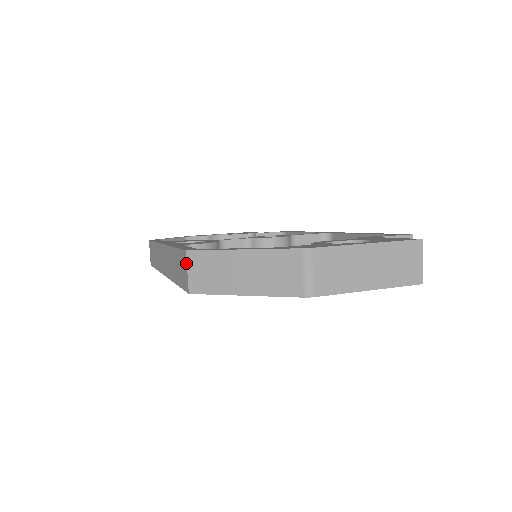
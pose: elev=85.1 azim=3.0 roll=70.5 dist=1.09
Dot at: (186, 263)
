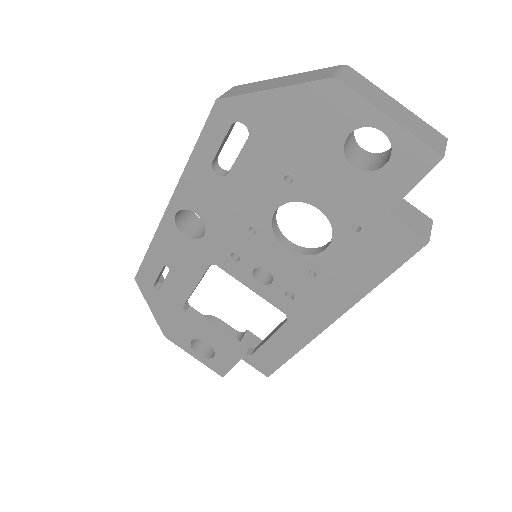
Dot at: (228, 91)
